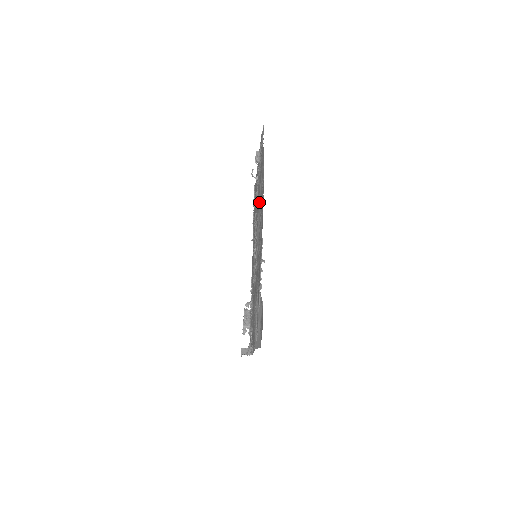
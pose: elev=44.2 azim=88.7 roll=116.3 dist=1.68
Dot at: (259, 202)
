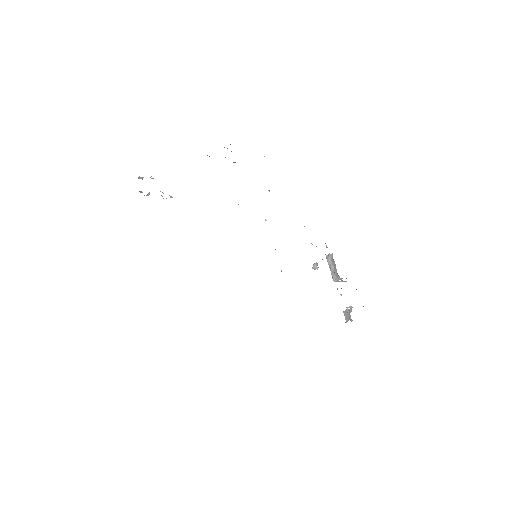
Dot at: occluded
